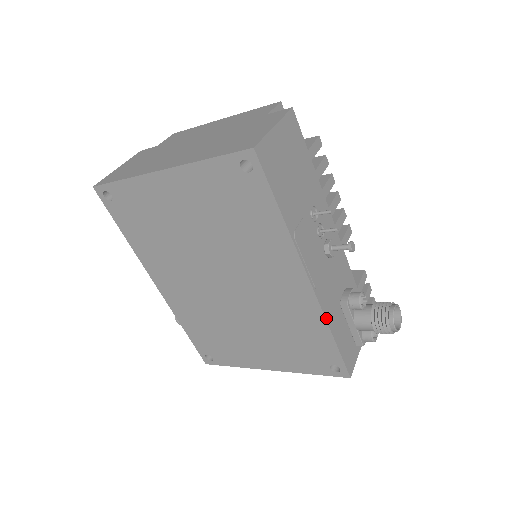
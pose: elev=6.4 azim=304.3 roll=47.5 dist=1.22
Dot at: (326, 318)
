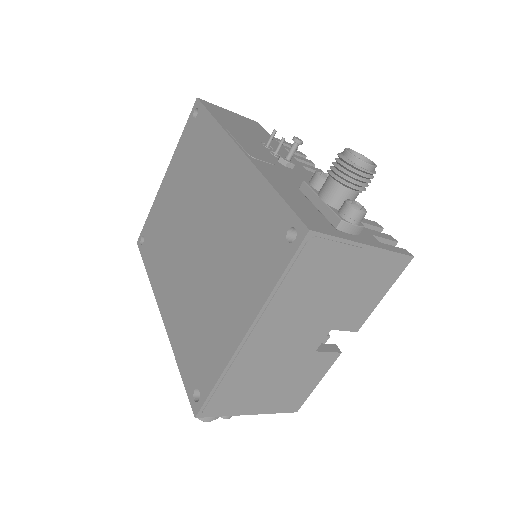
Dot at: (262, 173)
